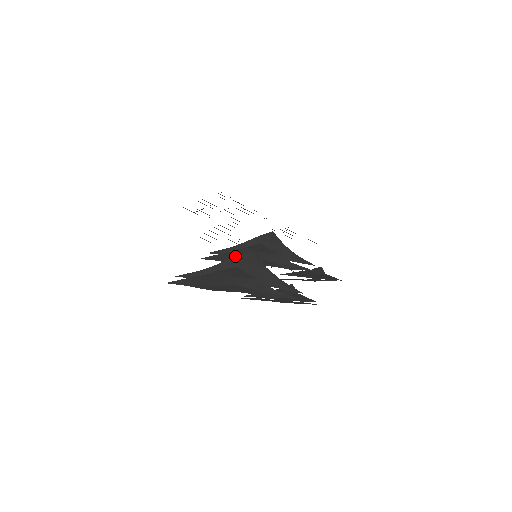
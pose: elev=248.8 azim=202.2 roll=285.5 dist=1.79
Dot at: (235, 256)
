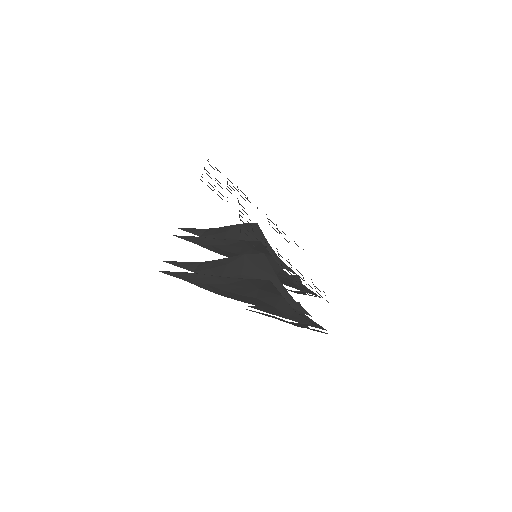
Dot at: occluded
